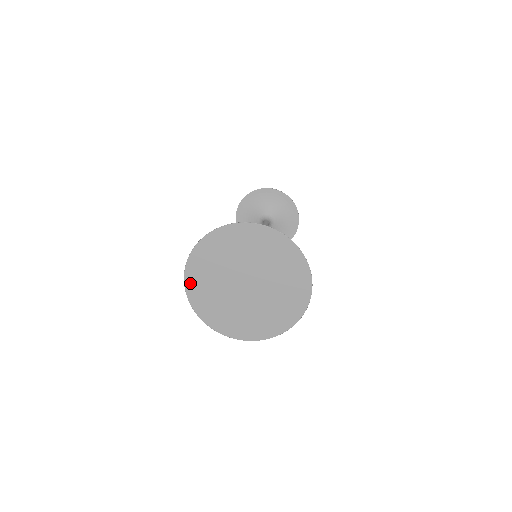
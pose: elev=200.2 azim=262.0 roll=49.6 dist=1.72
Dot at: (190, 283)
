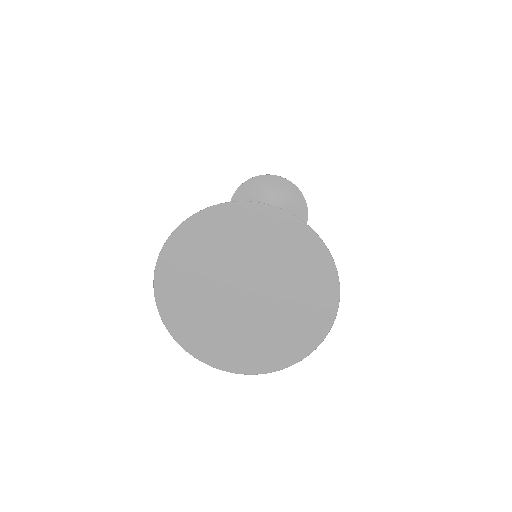
Dot at: (176, 330)
